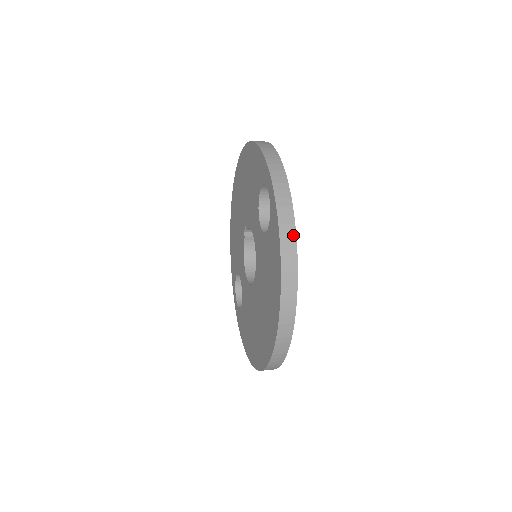
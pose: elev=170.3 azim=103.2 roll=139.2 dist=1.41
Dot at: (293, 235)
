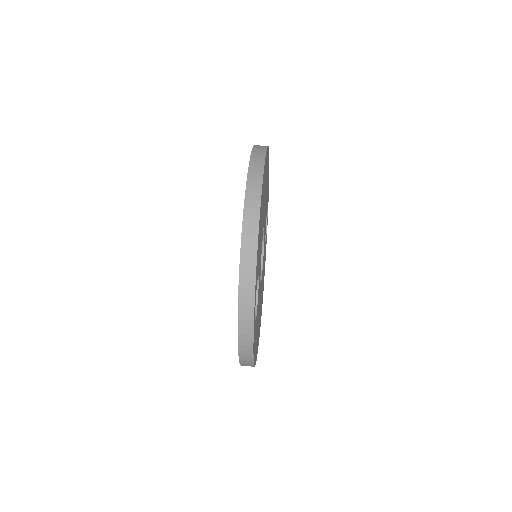
Dot at: (251, 355)
